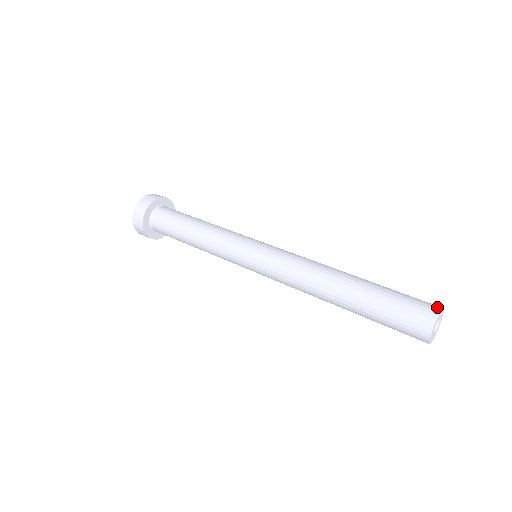
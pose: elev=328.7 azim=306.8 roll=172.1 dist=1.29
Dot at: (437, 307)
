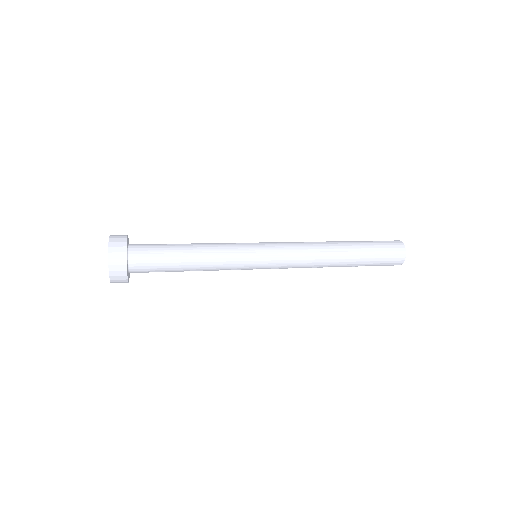
Dot at: occluded
